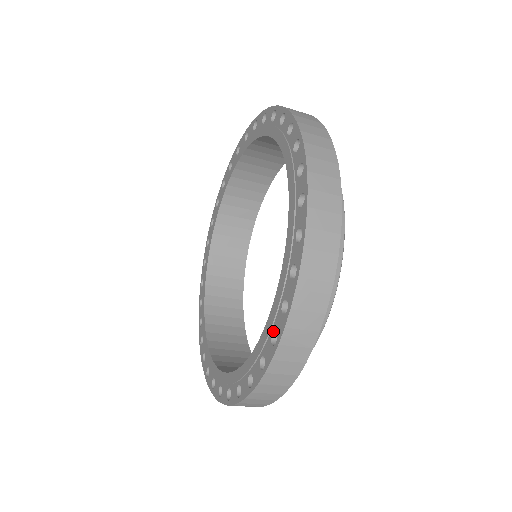
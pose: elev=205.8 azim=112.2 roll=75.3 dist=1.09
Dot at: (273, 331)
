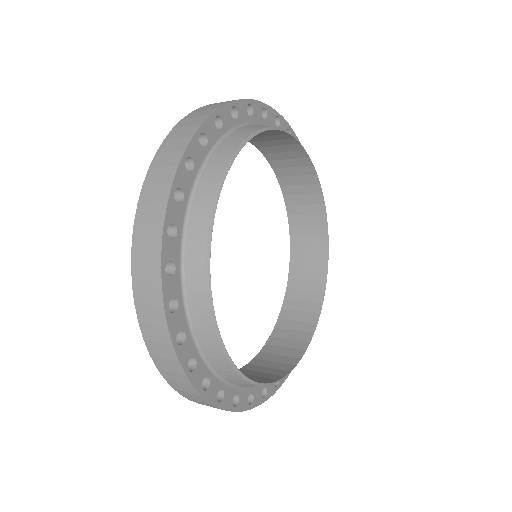
Dot at: occluded
